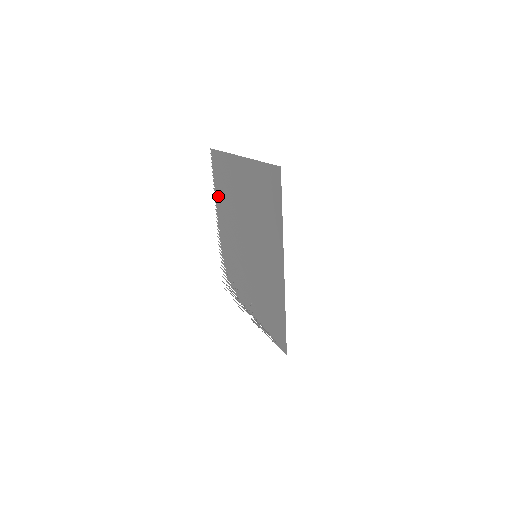
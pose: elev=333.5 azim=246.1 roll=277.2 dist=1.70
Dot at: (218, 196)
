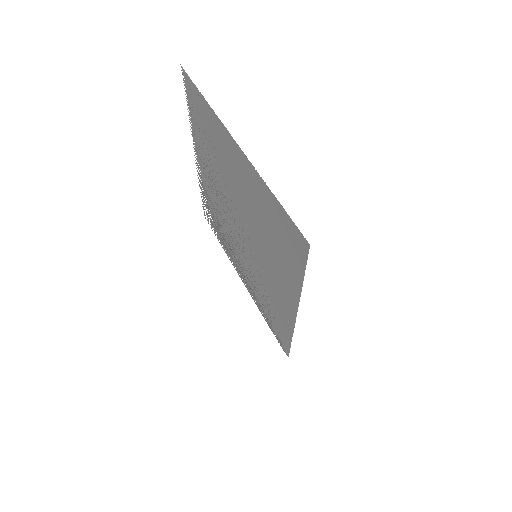
Dot at: (197, 135)
